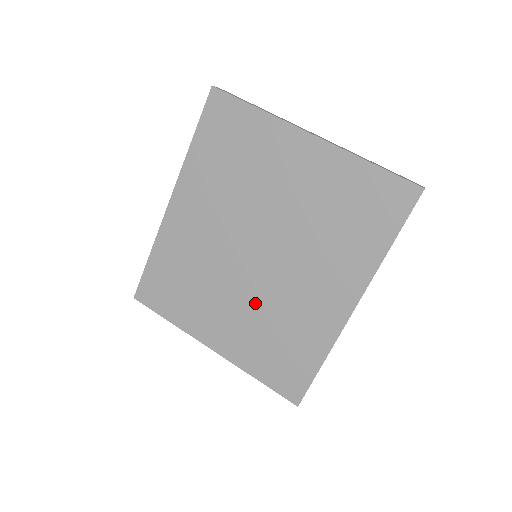
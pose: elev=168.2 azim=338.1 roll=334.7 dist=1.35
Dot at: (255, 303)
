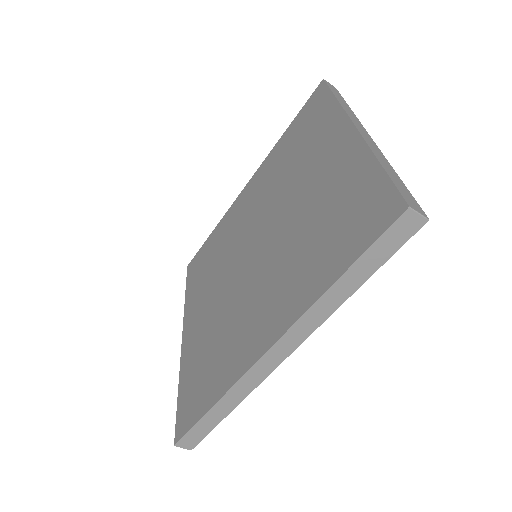
Dot at: (224, 303)
